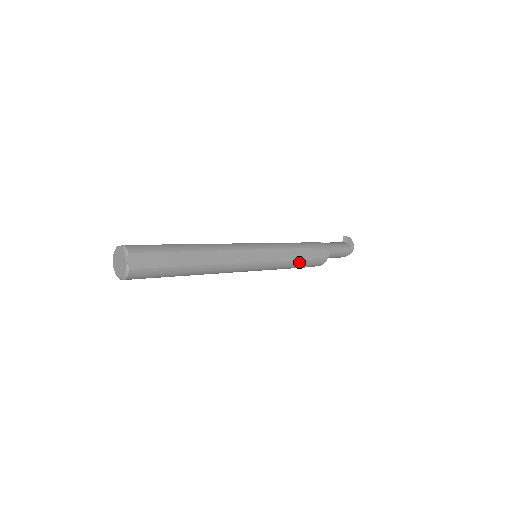
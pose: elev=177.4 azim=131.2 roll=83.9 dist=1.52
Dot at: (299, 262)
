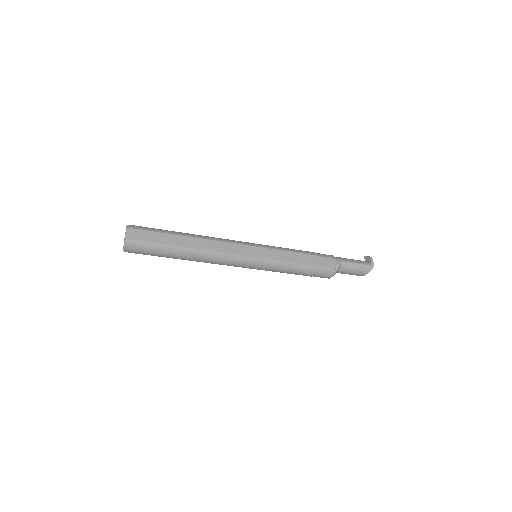
Dot at: (301, 265)
